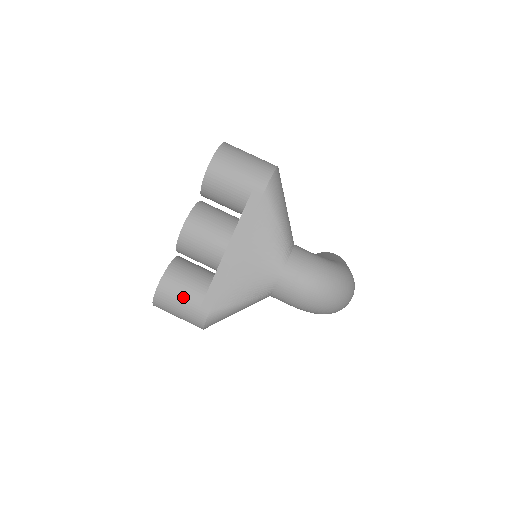
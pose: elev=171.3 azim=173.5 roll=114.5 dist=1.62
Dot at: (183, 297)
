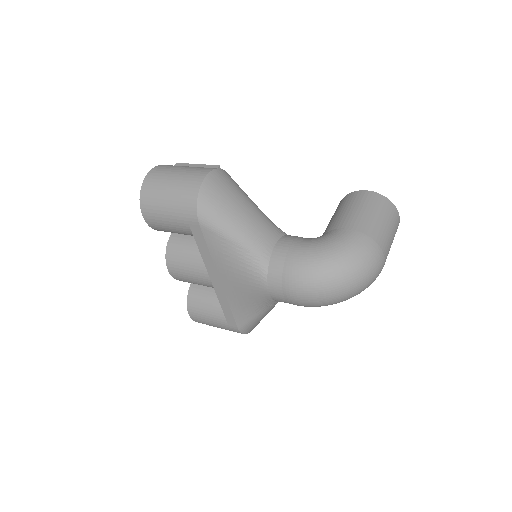
Dot at: (211, 320)
